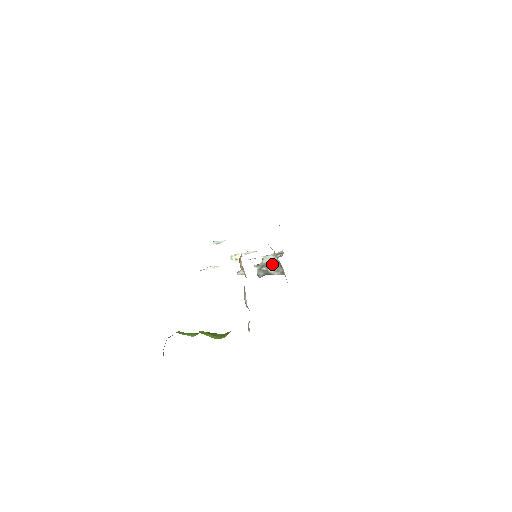
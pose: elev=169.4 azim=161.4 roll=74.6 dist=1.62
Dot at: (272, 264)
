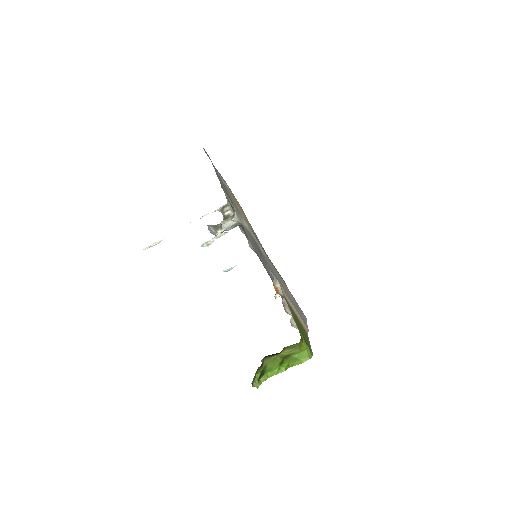
Dot at: occluded
